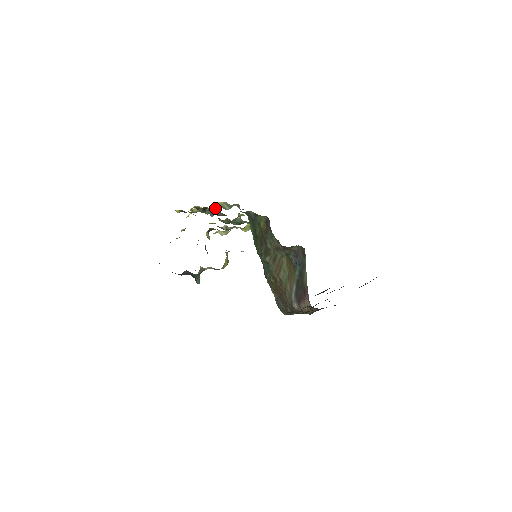
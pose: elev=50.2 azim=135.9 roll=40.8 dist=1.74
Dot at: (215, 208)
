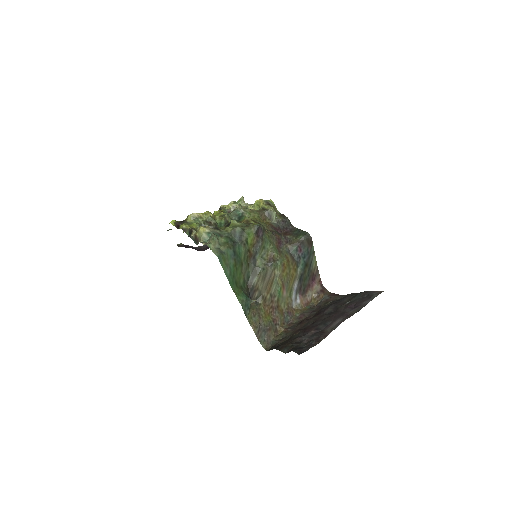
Dot at: (197, 238)
